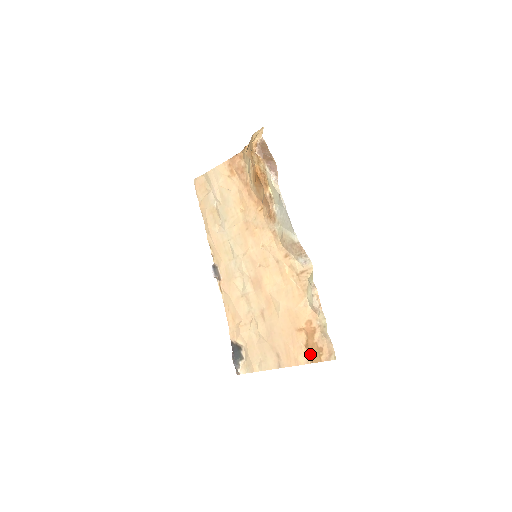
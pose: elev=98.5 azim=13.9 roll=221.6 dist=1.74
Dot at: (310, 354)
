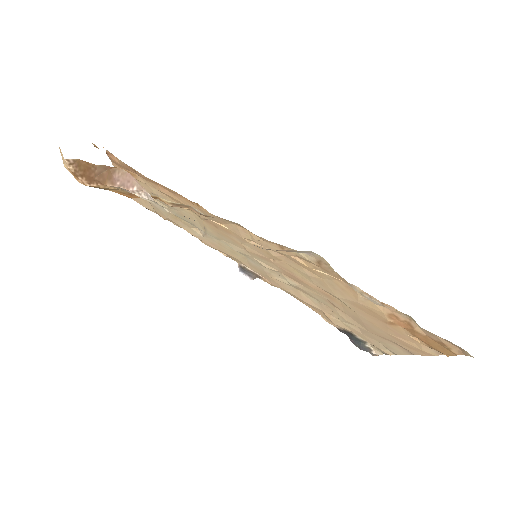
Dot at: (432, 348)
